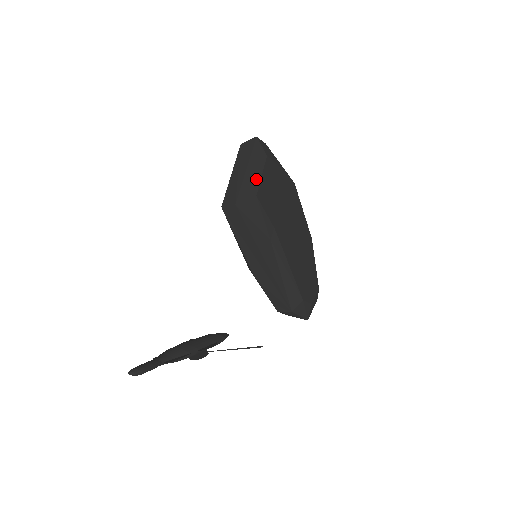
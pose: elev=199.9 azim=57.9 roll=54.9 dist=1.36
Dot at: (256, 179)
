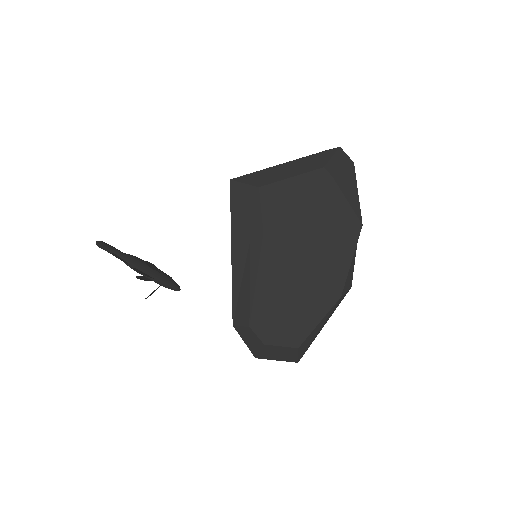
Dot at: (280, 176)
